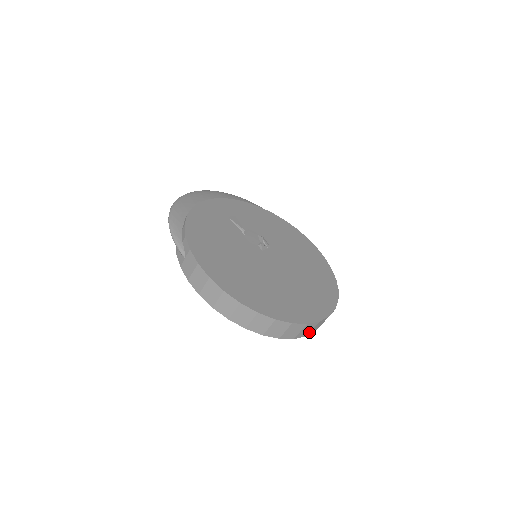
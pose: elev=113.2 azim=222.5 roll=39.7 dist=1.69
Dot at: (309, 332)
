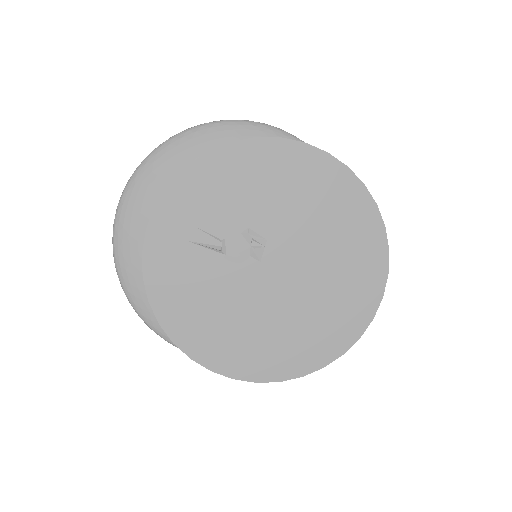
Dot at: occluded
